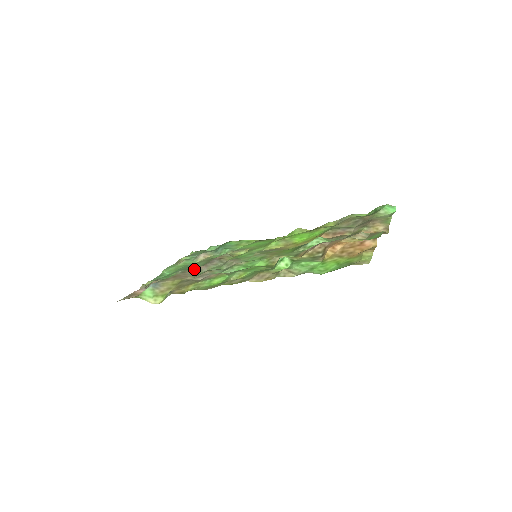
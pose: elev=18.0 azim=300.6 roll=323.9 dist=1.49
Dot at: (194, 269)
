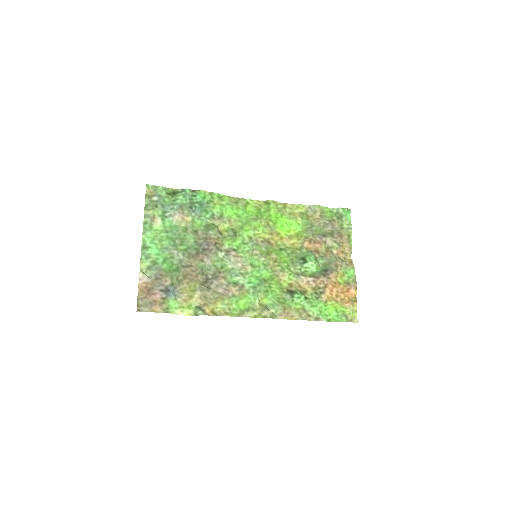
Dot at: (197, 260)
